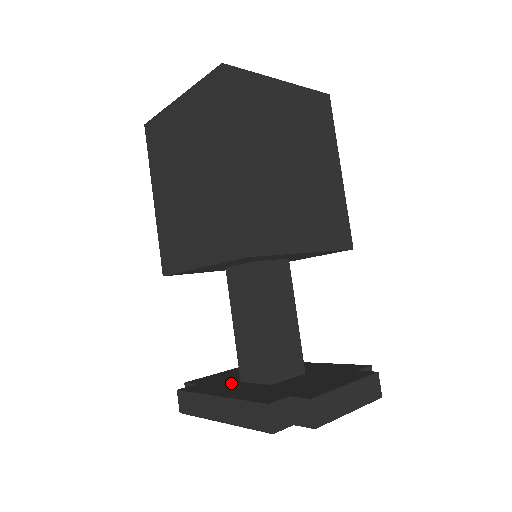
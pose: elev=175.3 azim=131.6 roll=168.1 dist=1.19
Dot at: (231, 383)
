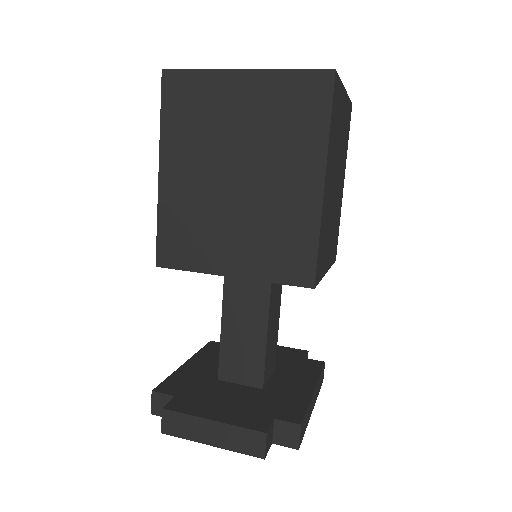
Dot at: occluded
